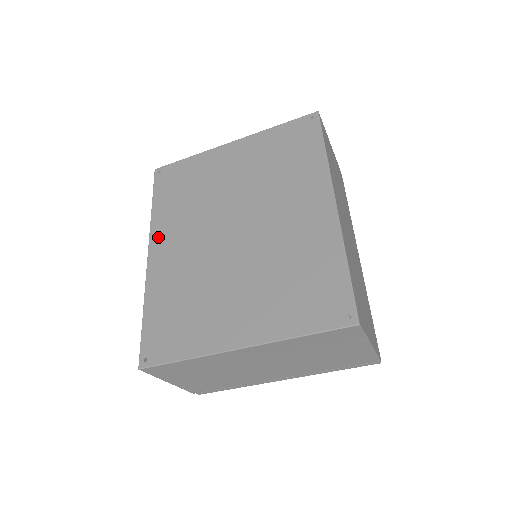
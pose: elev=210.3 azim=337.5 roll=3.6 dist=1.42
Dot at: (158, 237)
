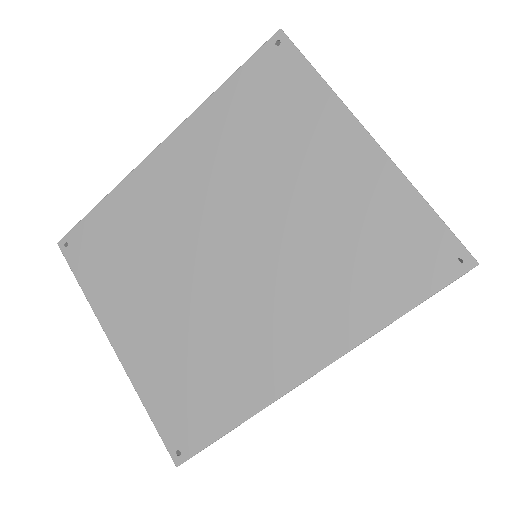
Dot at: (183, 140)
